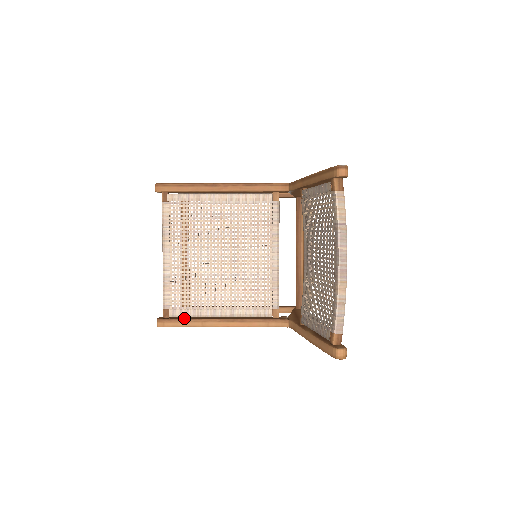
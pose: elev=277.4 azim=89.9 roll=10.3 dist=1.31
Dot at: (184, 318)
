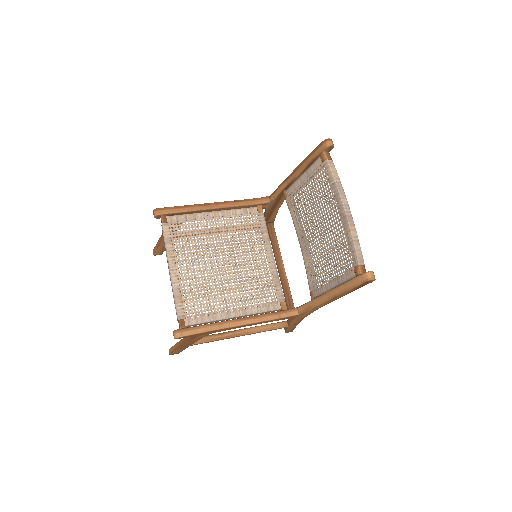
Dot at: (200, 325)
